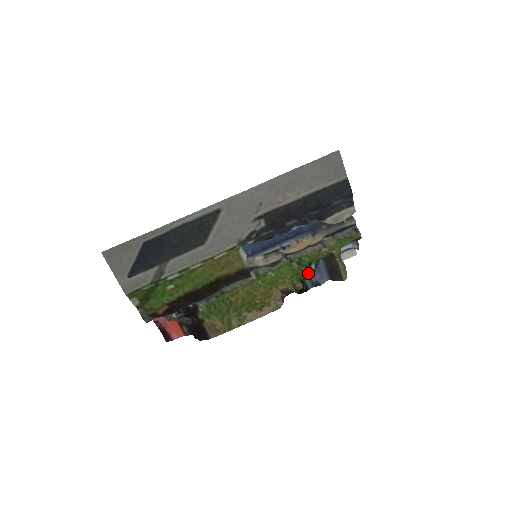
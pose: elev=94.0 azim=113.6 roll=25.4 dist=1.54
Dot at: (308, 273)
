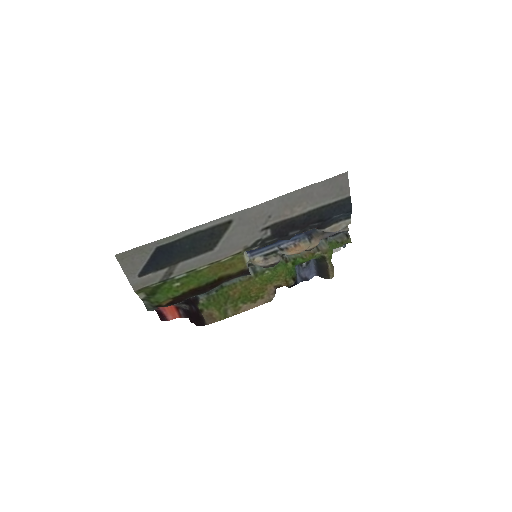
Dot at: (299, 270)
